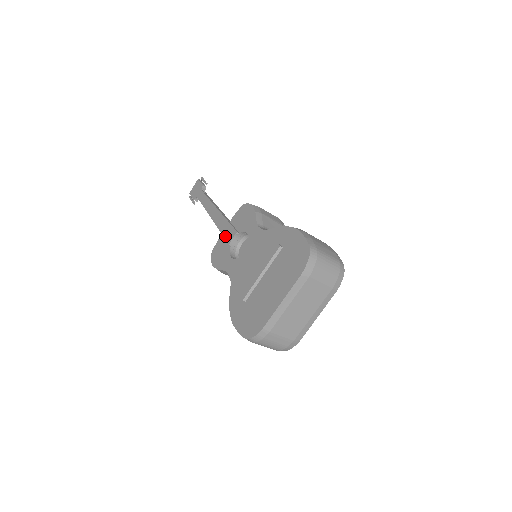
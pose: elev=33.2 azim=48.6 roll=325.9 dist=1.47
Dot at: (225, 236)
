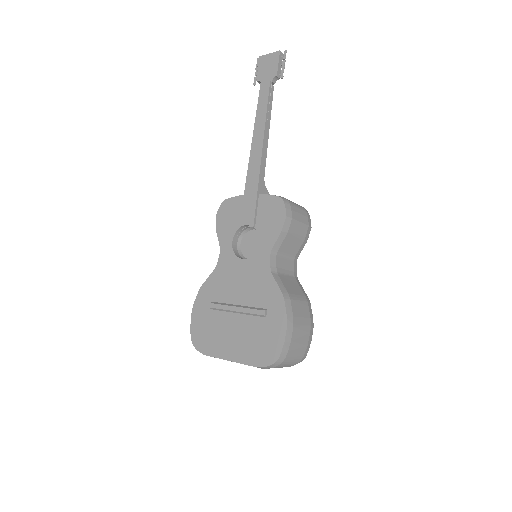
Dot at: (243, 209)
